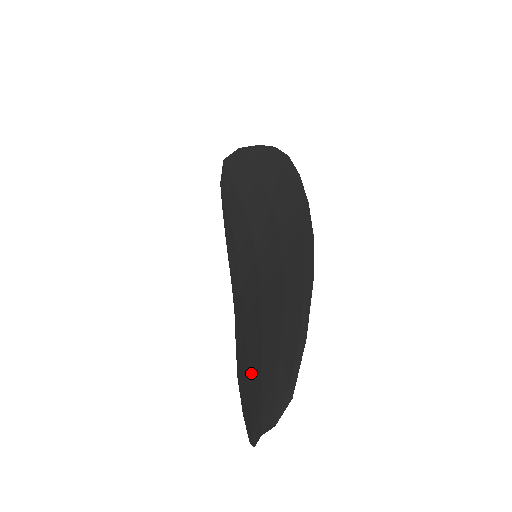
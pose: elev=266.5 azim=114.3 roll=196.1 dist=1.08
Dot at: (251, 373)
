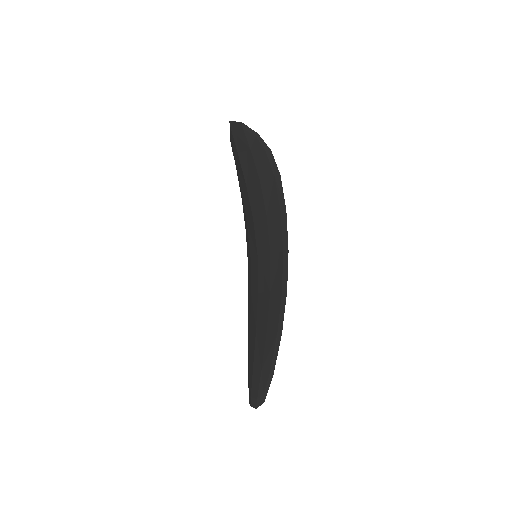
Dot at: (250, 353)
